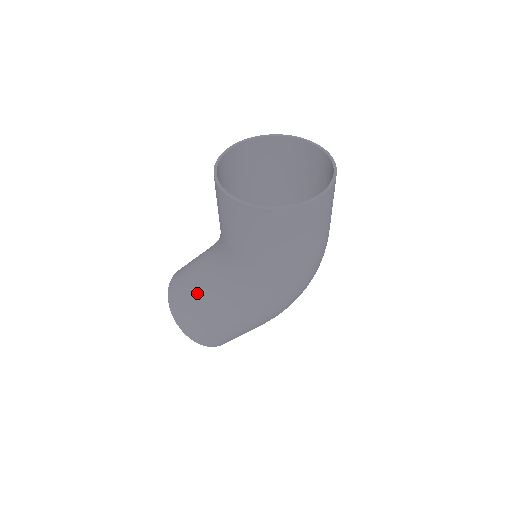
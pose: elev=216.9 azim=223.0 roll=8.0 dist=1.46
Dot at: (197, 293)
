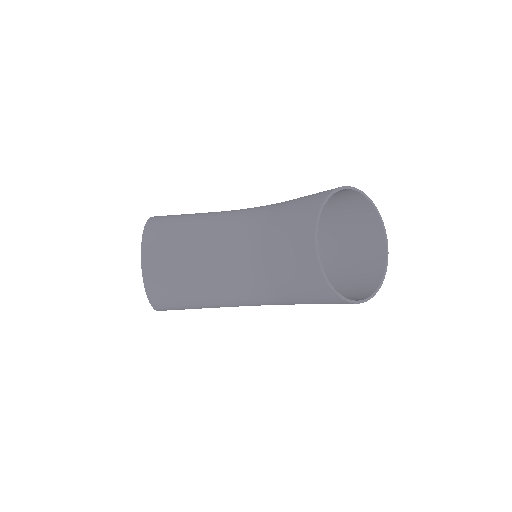
Dot at: (194, 290)
